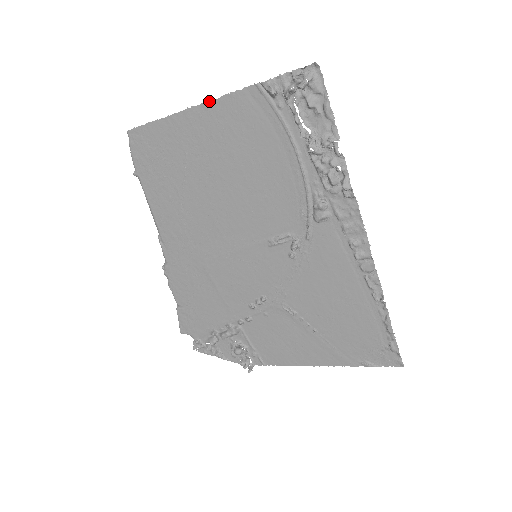
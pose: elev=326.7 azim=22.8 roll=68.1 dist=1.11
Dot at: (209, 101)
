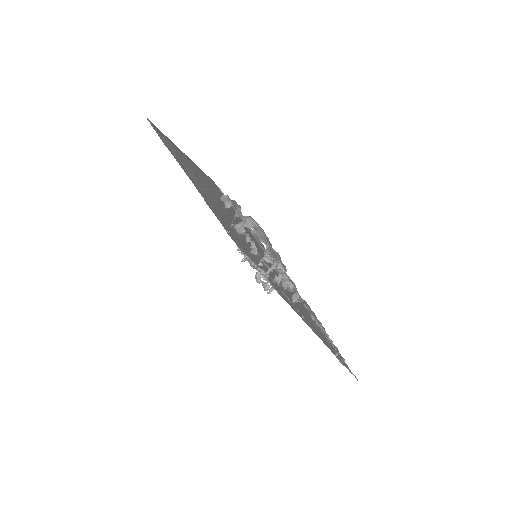
Dot at: (189, 158)
